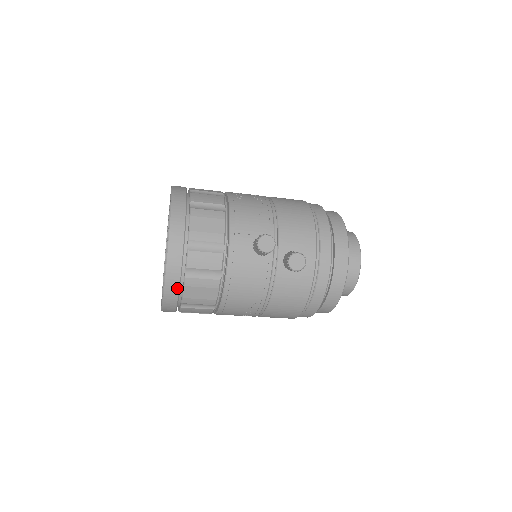
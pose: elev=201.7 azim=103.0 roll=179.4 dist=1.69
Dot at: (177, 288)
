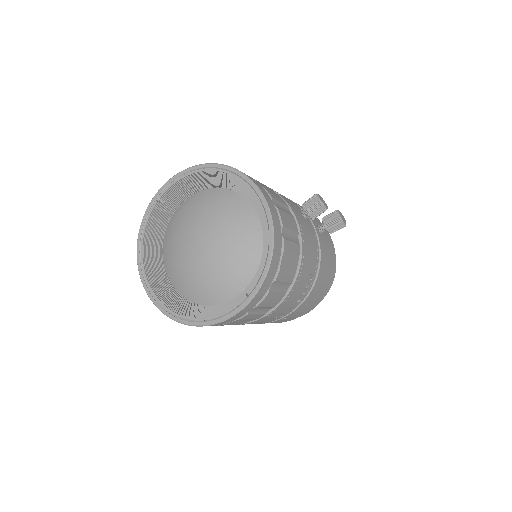
Dot at: (279, 254)
